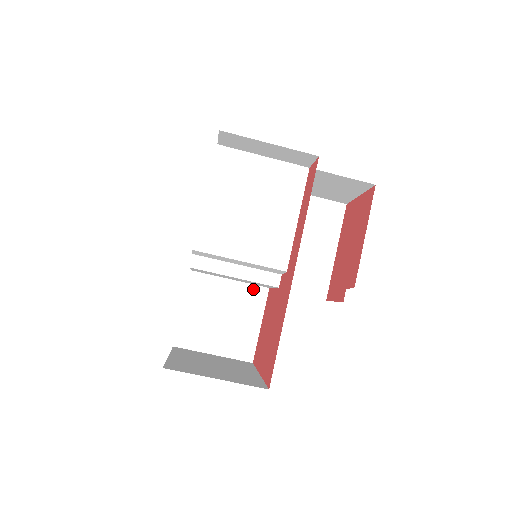
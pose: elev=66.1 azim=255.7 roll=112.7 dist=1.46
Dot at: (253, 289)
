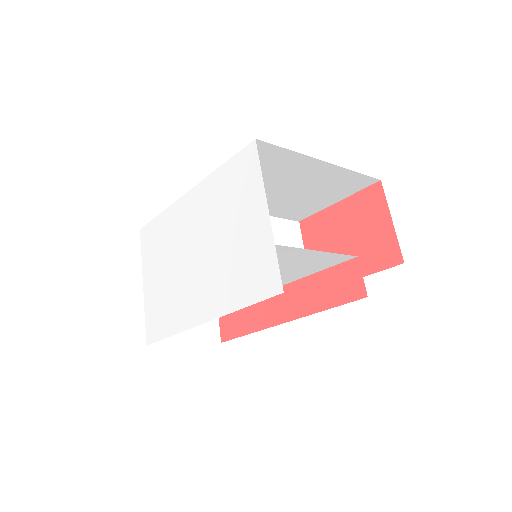
Dot at: occluded
